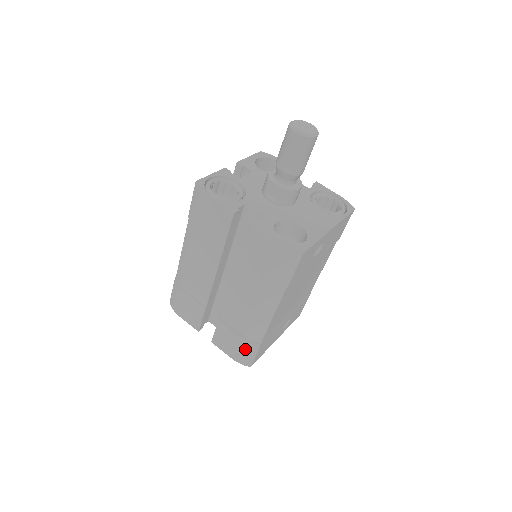
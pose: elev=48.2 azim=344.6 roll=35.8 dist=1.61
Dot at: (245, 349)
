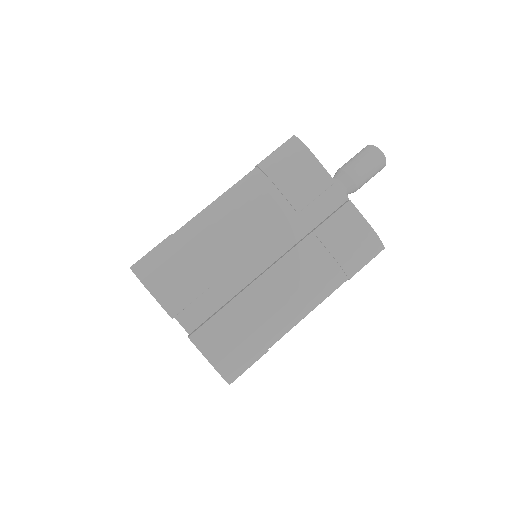
Dot at: (246, 353)
